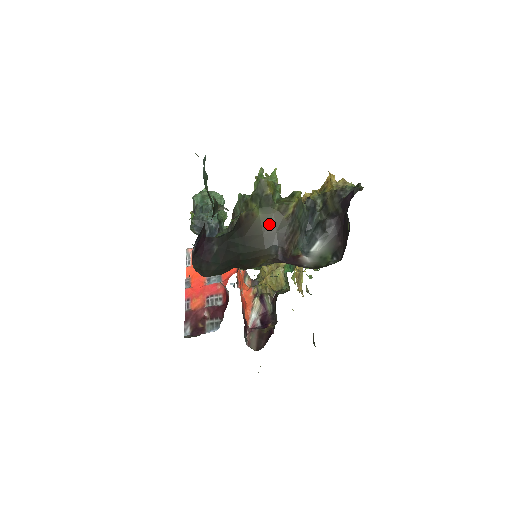
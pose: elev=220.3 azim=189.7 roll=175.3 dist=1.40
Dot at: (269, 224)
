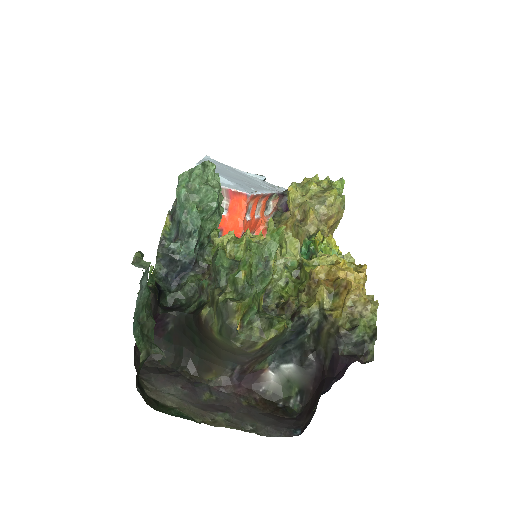
Dot at: (228, 349)
